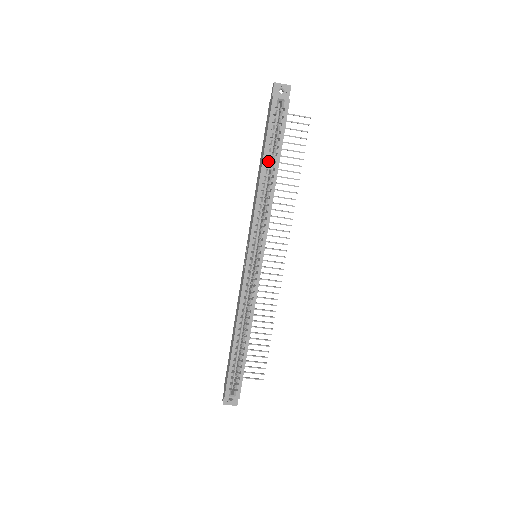
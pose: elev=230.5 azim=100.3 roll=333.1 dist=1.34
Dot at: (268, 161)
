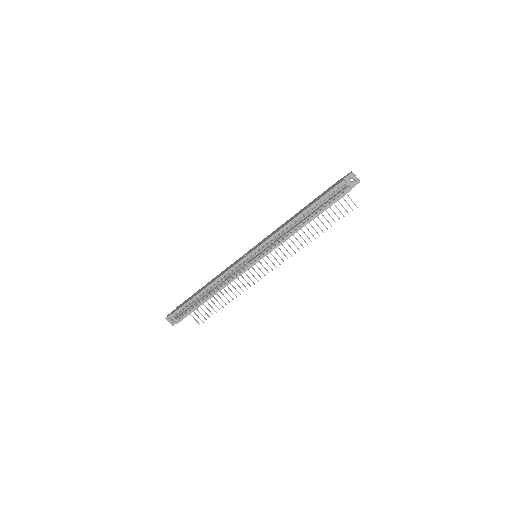
Dot at: occluded
